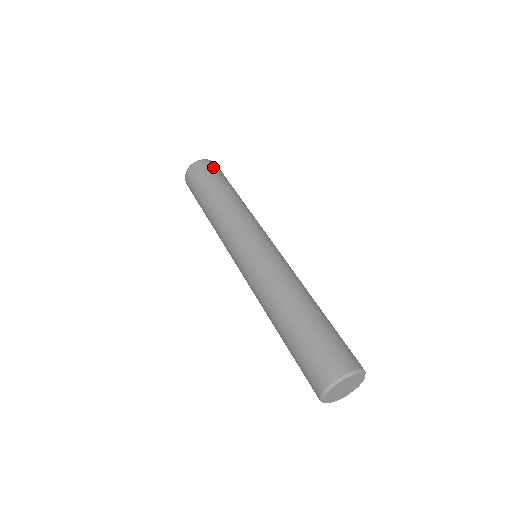
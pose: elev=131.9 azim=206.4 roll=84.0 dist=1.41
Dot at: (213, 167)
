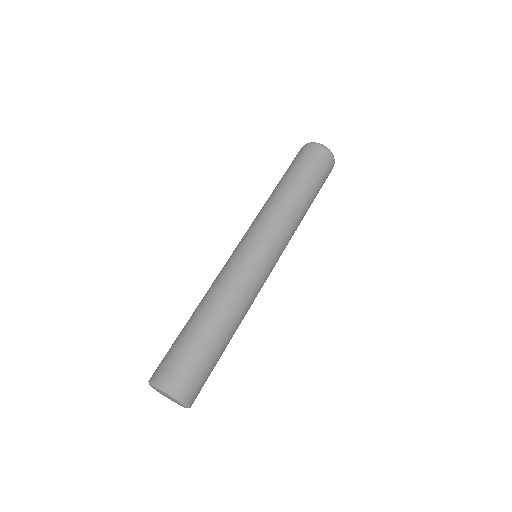
Dot at: (324, 162)
